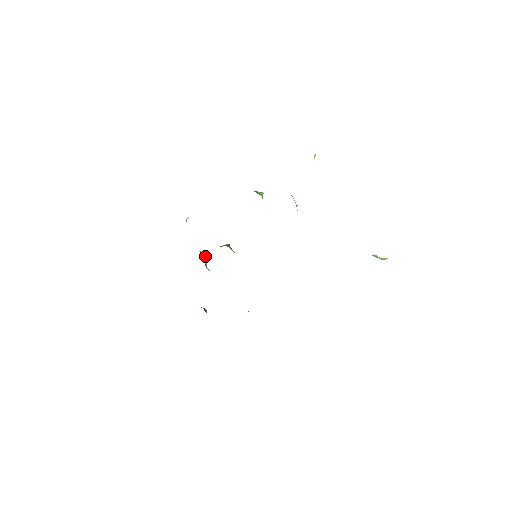
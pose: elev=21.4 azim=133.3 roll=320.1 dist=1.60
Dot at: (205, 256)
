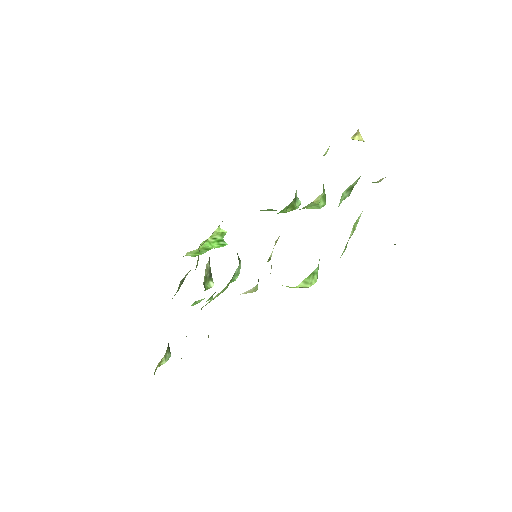
Dot at: (212, 282)
